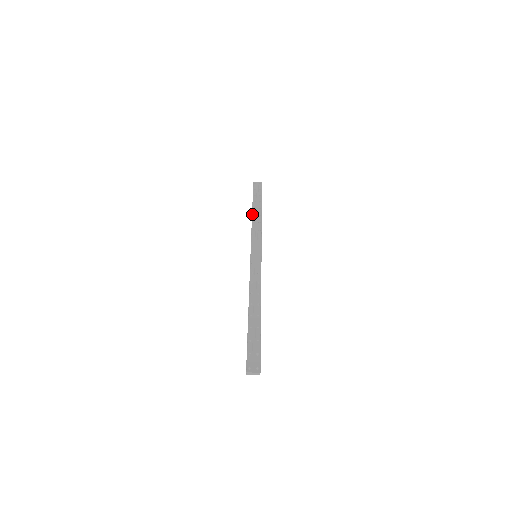
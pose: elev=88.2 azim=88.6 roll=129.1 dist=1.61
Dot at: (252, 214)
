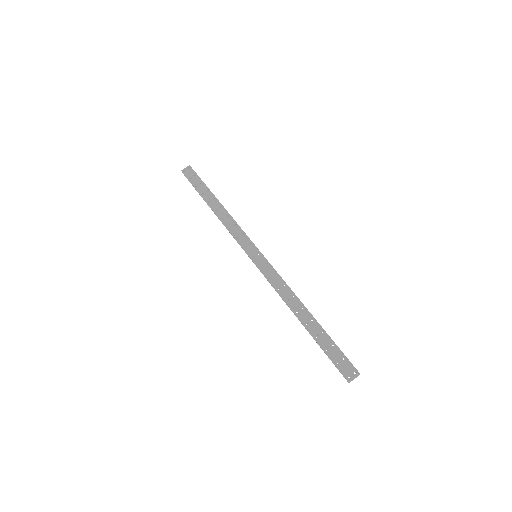
Dot at: (213, 211)
